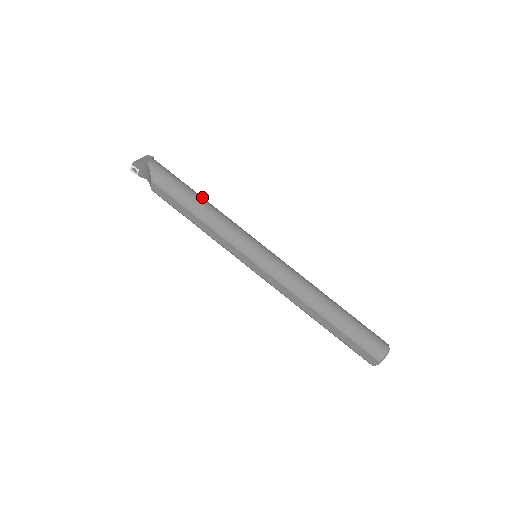
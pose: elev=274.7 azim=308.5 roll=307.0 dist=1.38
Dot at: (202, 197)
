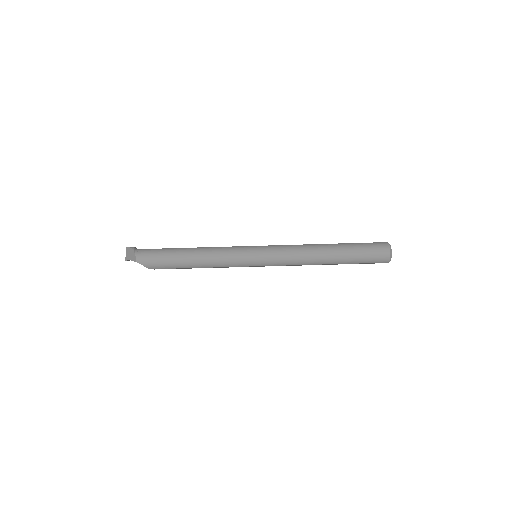
Dot at: (188, 250)
